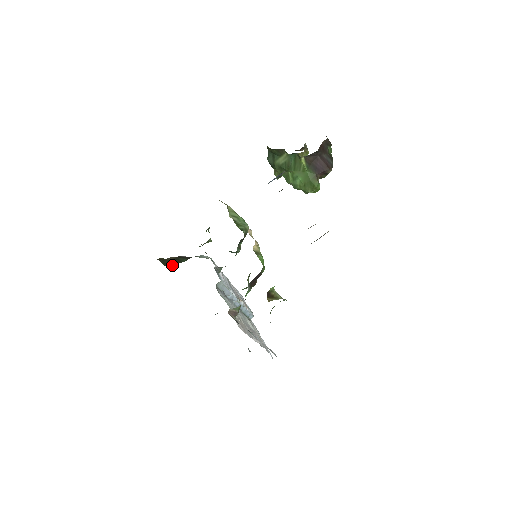
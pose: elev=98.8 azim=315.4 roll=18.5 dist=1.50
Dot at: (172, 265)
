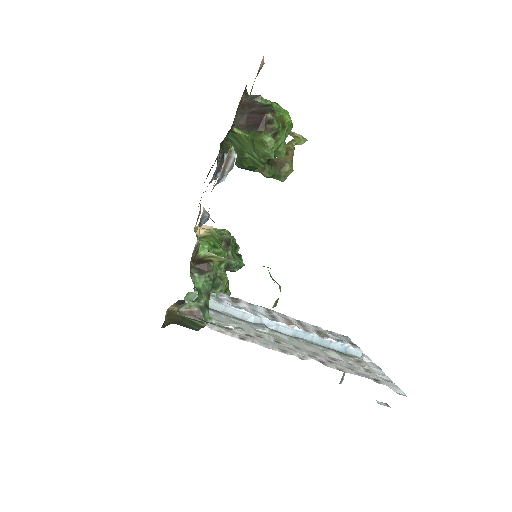
Dot at: (201, 326)
